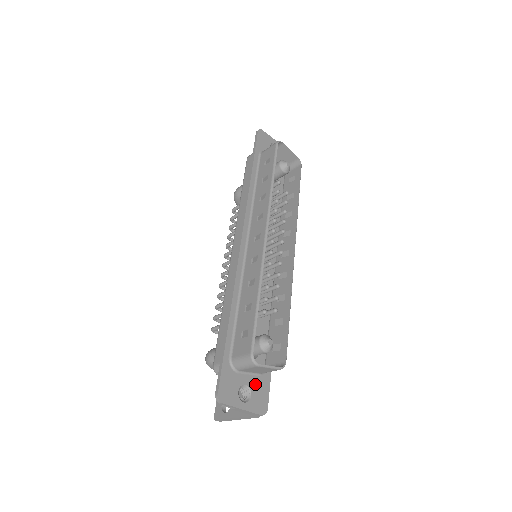
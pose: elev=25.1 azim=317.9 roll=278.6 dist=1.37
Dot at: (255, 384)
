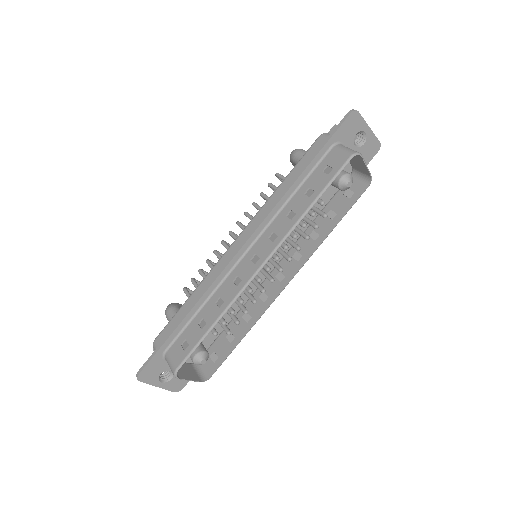
Dot at: occluded
